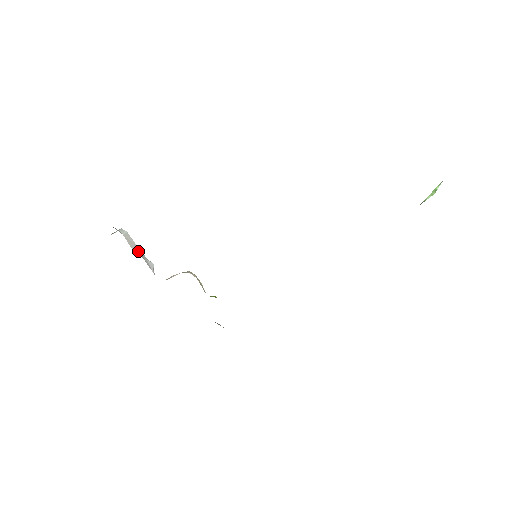
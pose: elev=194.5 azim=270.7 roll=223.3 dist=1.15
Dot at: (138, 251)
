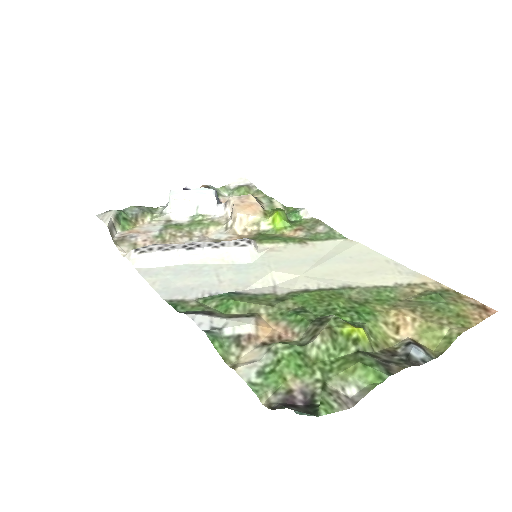
Dot at: (193, 209)
